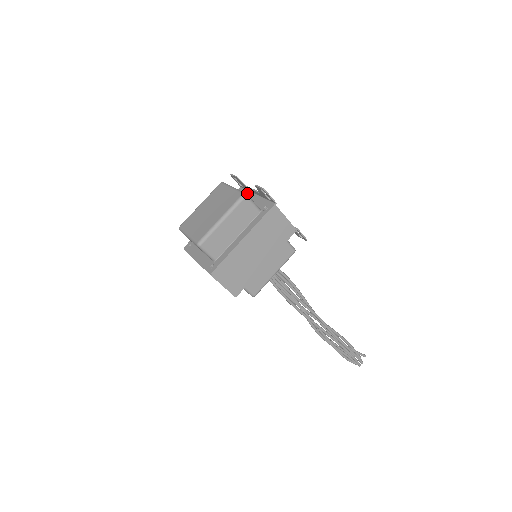
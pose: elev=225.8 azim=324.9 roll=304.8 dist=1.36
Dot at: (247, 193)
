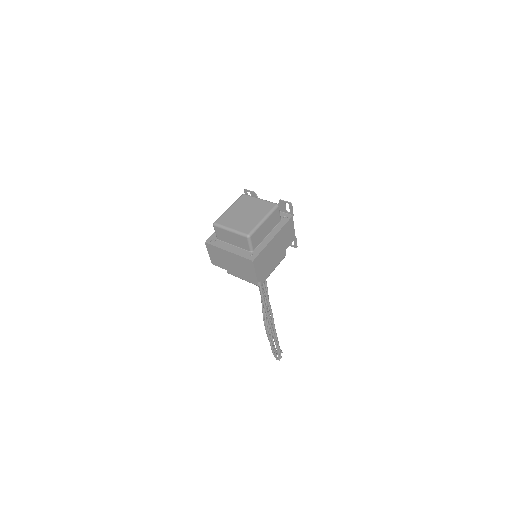
Dot at: occluded
